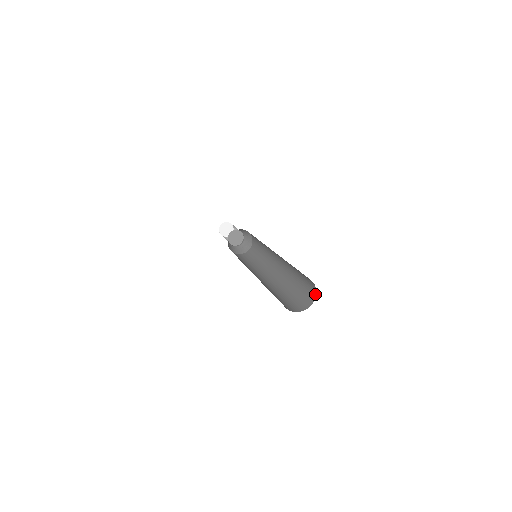
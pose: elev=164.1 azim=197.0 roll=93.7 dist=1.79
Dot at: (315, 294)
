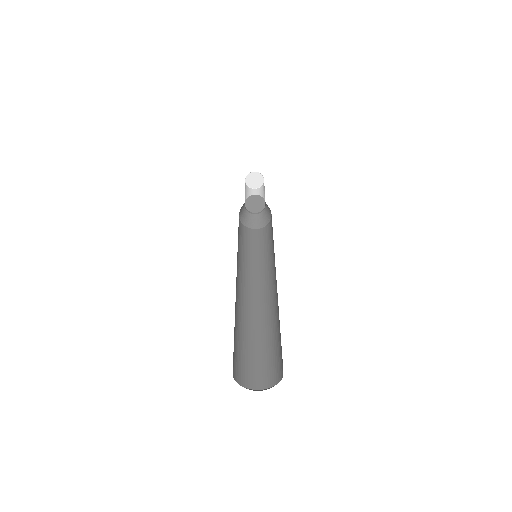
Dot at: occluded
